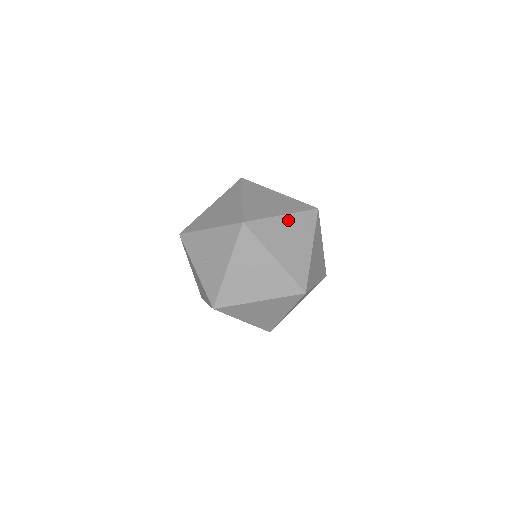
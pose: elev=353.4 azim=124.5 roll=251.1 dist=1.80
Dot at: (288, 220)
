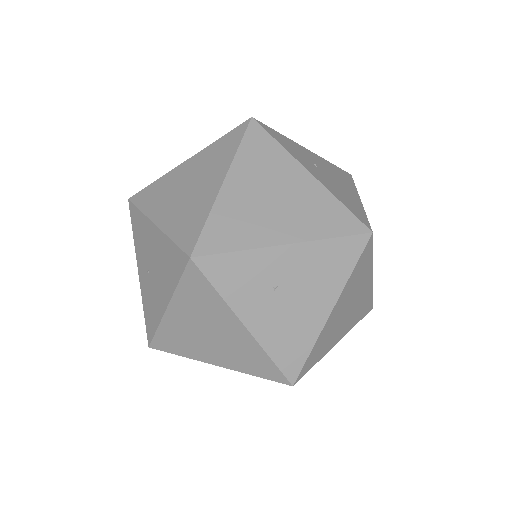
Dot at: (295, 255)
